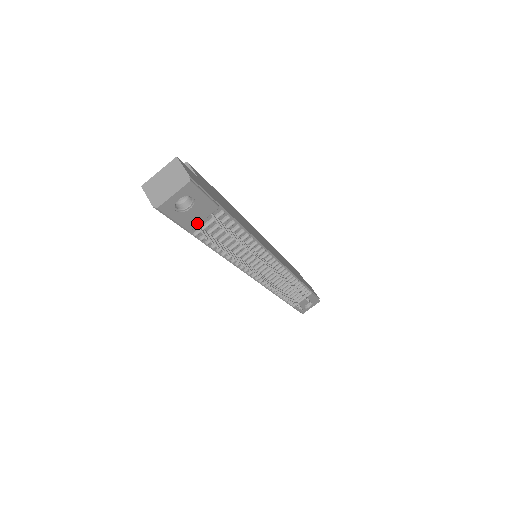
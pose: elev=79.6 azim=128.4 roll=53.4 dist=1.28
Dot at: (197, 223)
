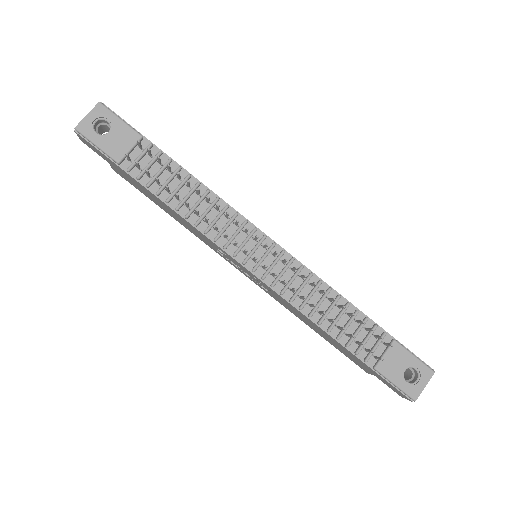
Dot at: (124, 153)
